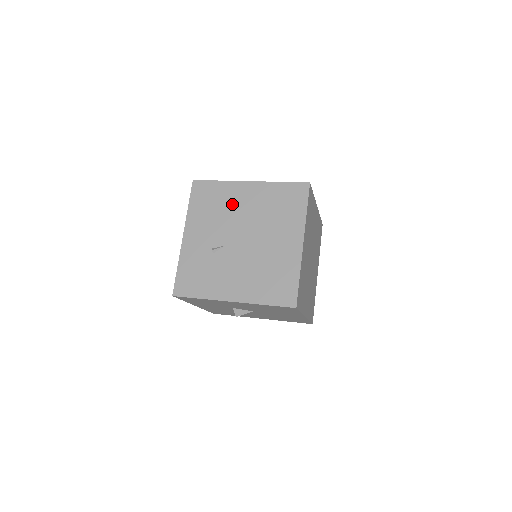
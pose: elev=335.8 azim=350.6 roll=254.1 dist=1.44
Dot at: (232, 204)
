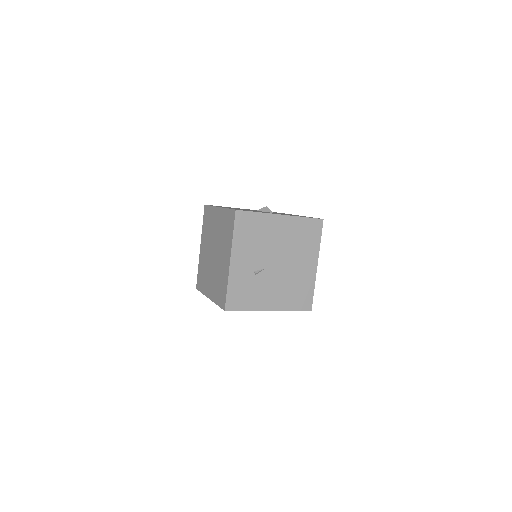
Dot at: (269, 234)
